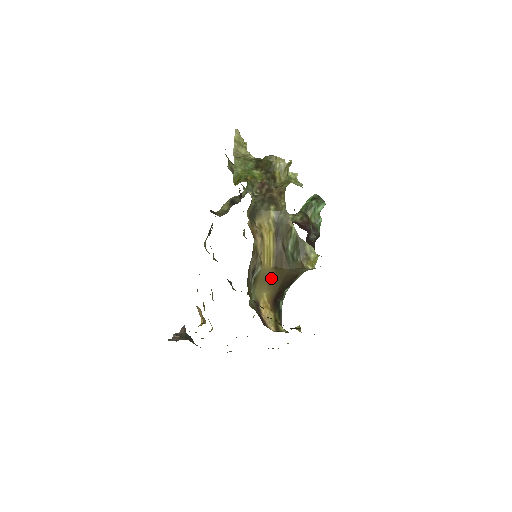
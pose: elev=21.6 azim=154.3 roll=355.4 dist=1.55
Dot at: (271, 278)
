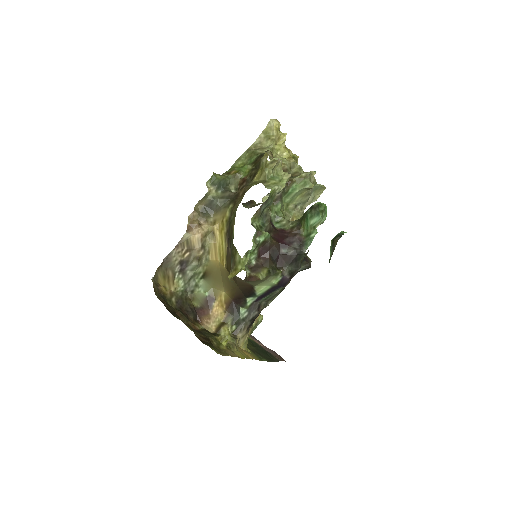
Dot at: (227, 279)
